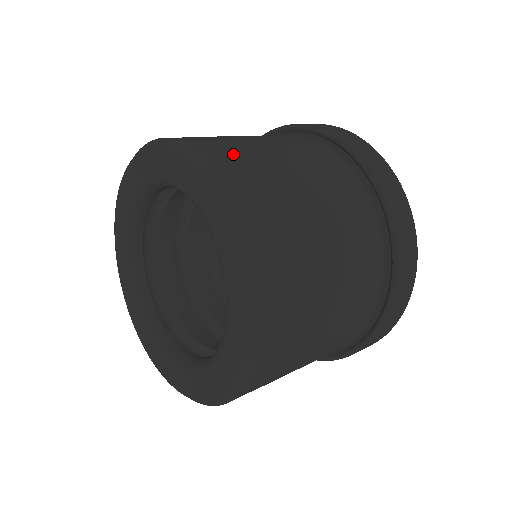
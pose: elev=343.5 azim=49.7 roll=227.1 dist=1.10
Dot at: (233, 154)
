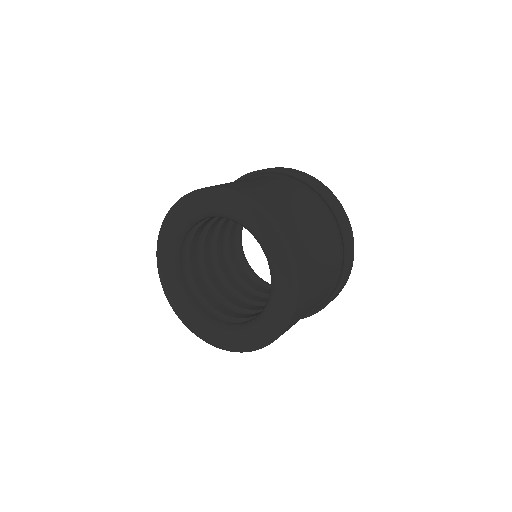
Dot at: (257, 192)
